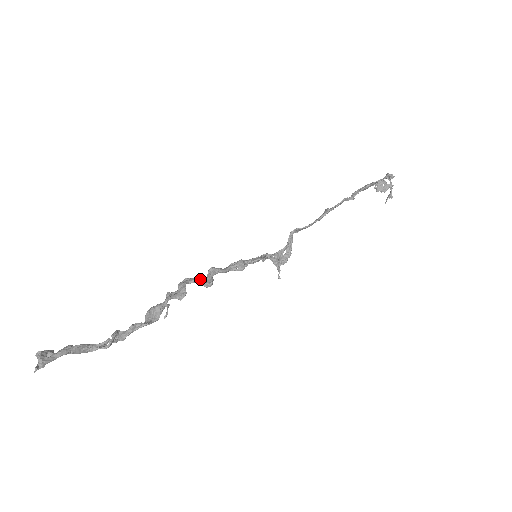
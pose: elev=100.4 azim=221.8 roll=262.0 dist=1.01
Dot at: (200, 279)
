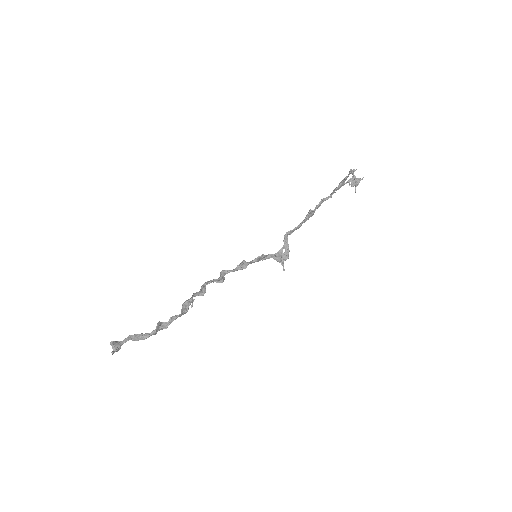
Dot at: (214, 279)
